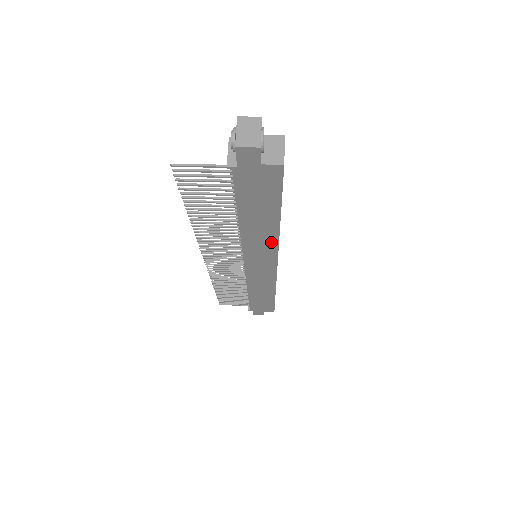
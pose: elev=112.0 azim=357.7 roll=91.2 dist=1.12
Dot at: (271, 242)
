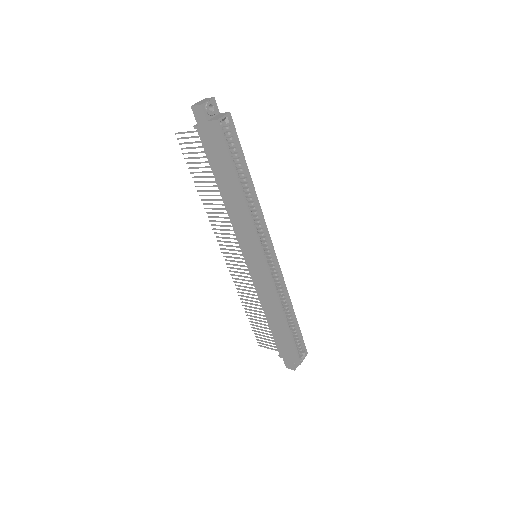
Dot at: (247, 221)
